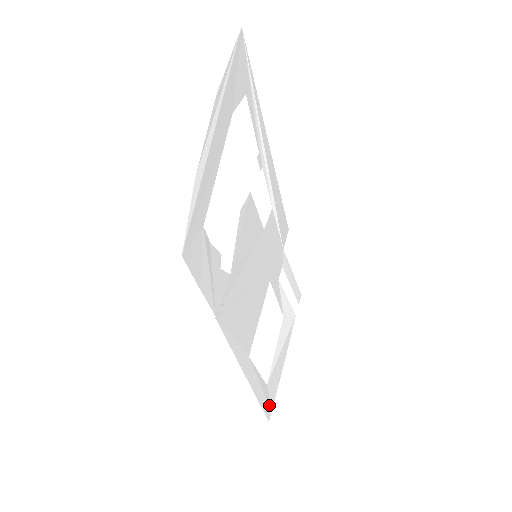
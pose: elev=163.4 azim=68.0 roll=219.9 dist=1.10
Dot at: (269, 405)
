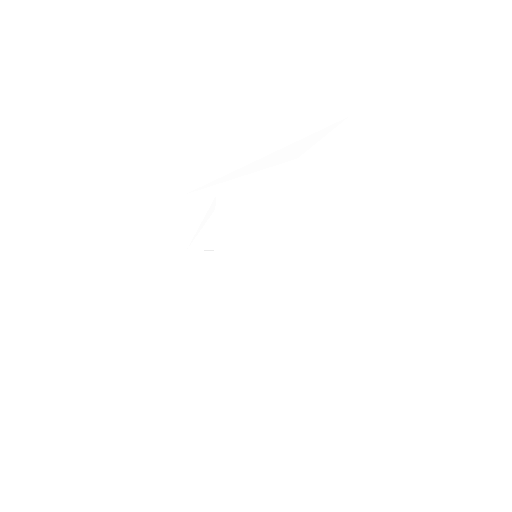
Dot at: (195, 353)
